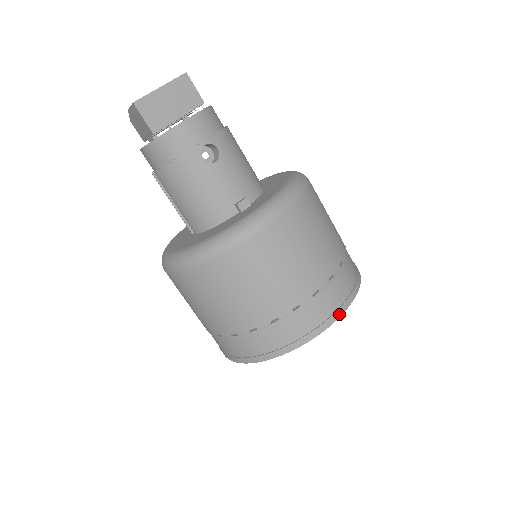
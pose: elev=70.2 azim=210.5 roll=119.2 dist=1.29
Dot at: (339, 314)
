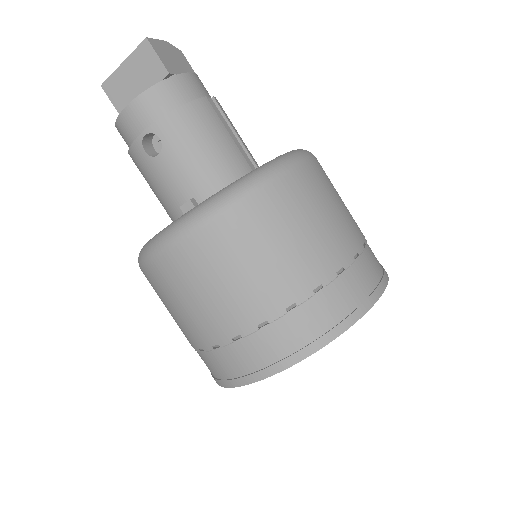
Dot at: (273, 371)
